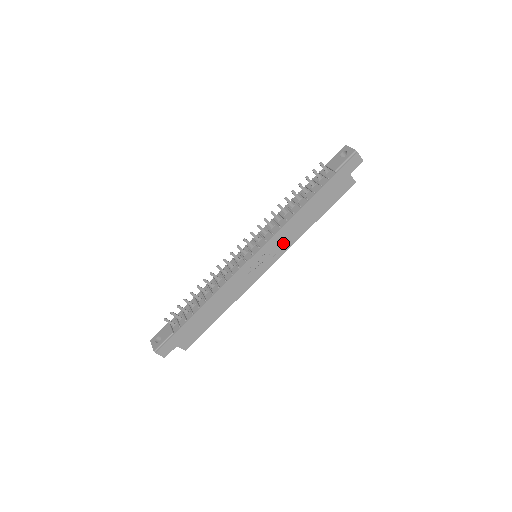
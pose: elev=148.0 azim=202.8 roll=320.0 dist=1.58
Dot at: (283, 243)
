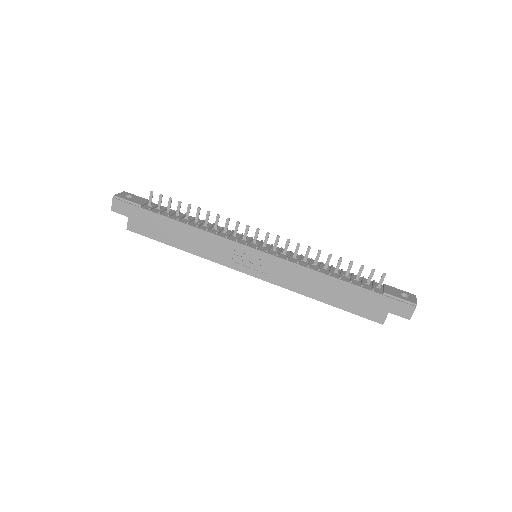
Dot at: (282, 276)
